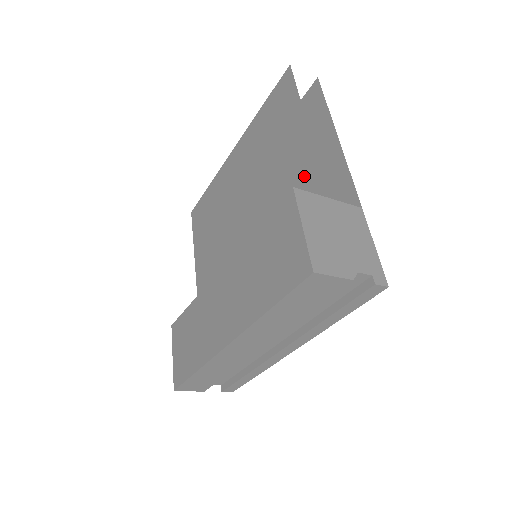
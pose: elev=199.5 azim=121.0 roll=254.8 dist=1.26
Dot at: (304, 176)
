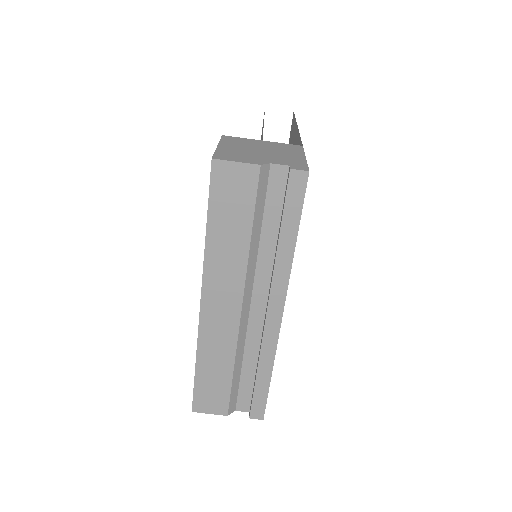
Dot at: occluded
